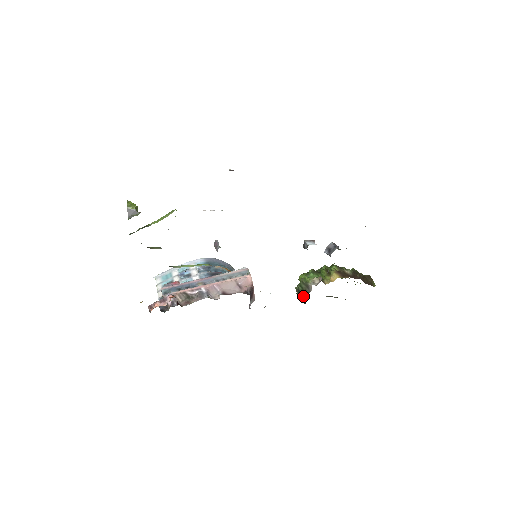
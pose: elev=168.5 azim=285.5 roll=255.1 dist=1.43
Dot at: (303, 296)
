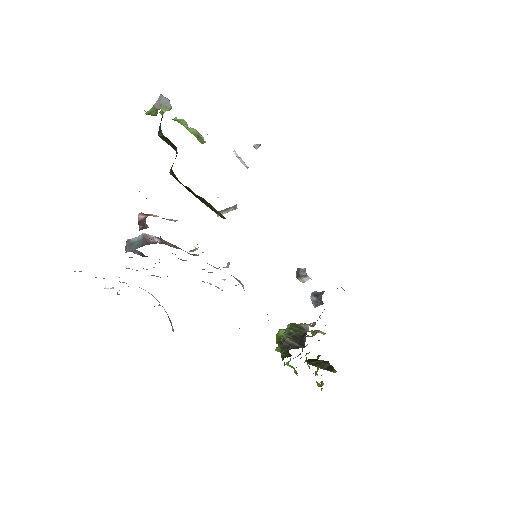
Dot at: (299, 337)
